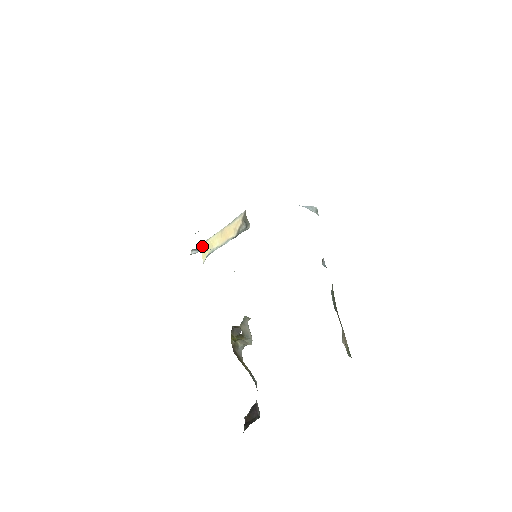
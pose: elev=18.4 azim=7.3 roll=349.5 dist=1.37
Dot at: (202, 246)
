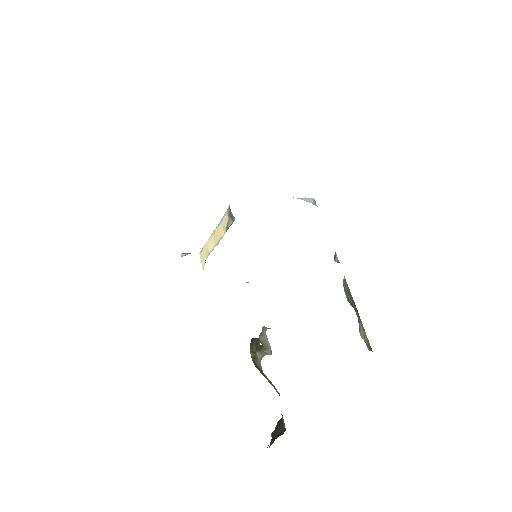
Dot at: (200, 253)
